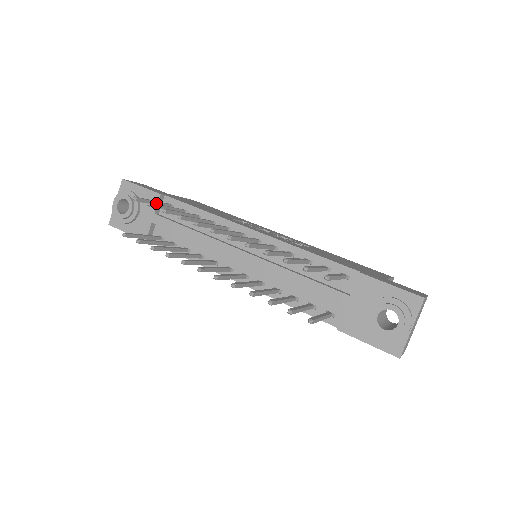
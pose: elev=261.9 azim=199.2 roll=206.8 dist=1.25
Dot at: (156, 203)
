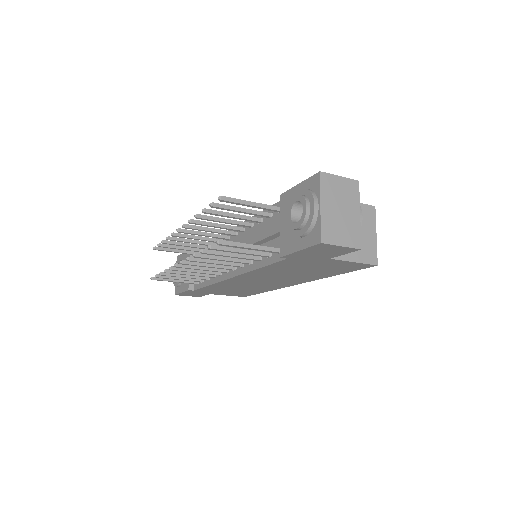
Dot at: (179, 251)
